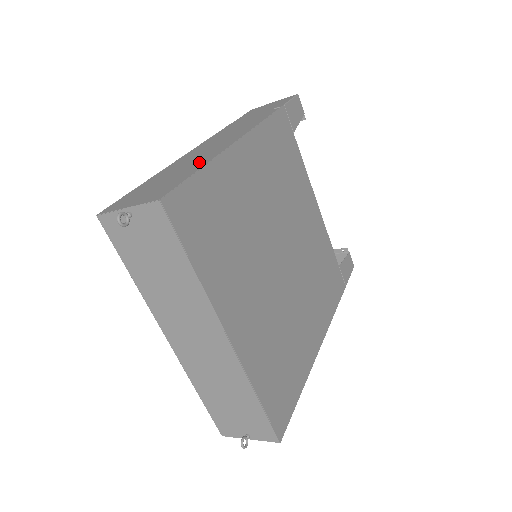
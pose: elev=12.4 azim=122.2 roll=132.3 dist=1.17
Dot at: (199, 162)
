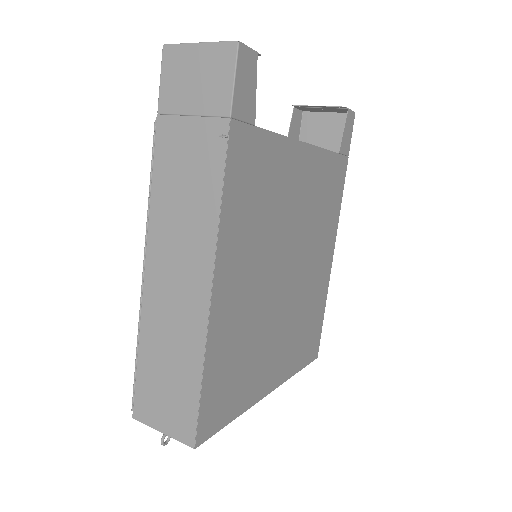
Dot at: (189, 347)
